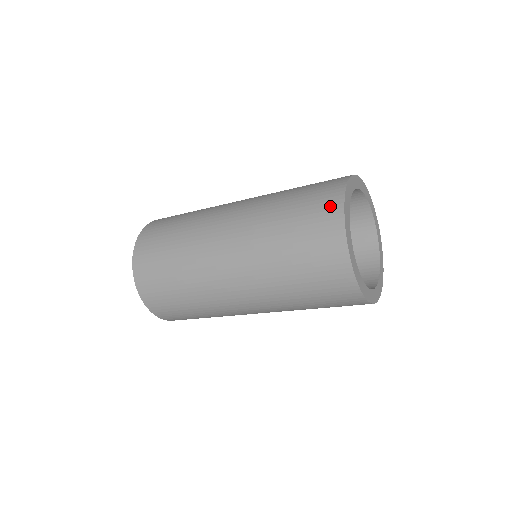
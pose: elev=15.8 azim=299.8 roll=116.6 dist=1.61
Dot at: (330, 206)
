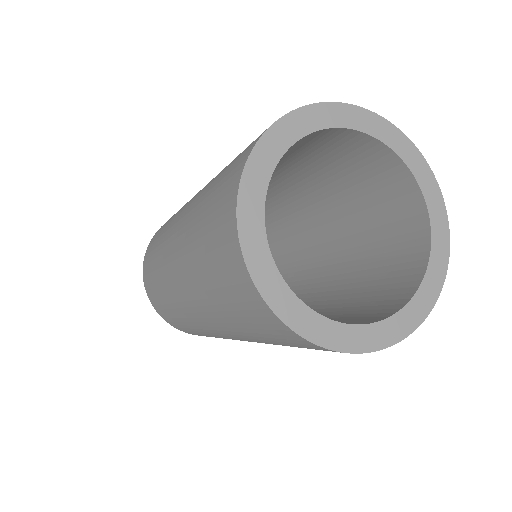
Dot at: (233, 175)
